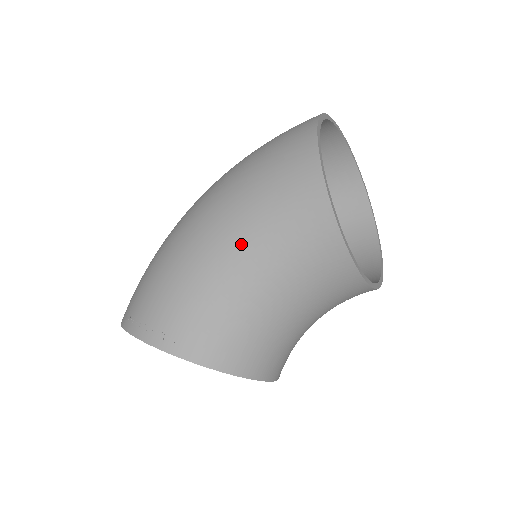
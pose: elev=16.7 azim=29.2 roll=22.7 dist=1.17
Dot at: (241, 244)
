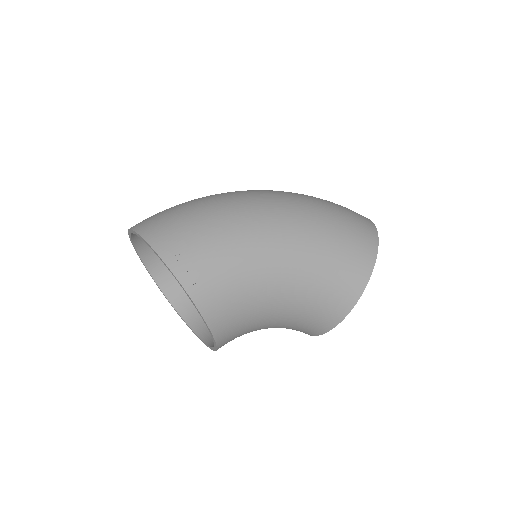
Dot at: (298, 278)
